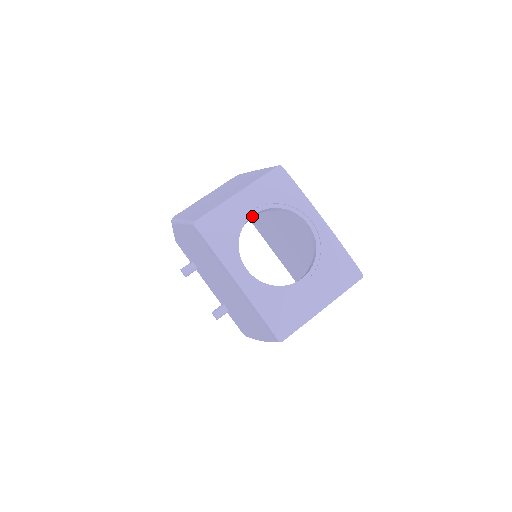
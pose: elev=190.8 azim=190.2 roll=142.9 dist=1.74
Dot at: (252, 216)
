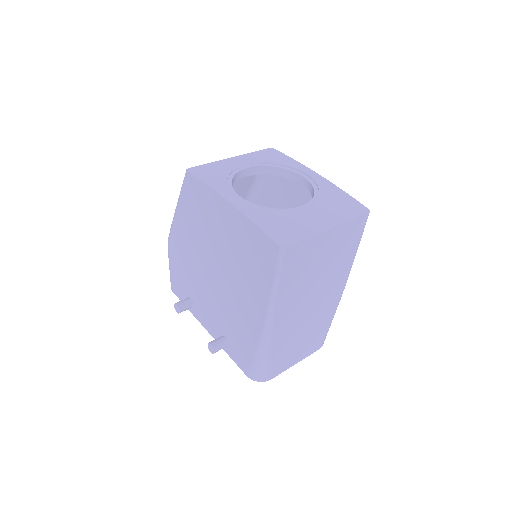
Dot at: (246, 172)
